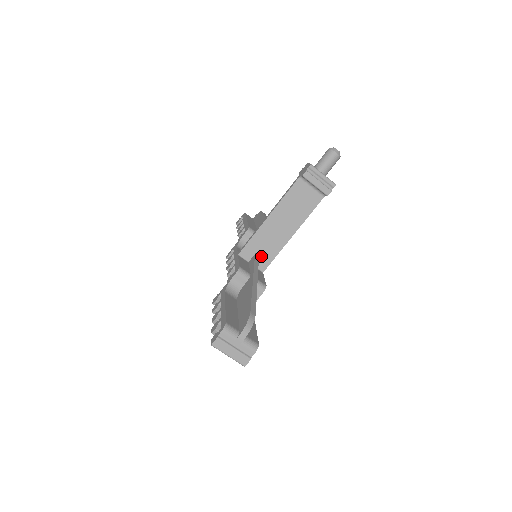
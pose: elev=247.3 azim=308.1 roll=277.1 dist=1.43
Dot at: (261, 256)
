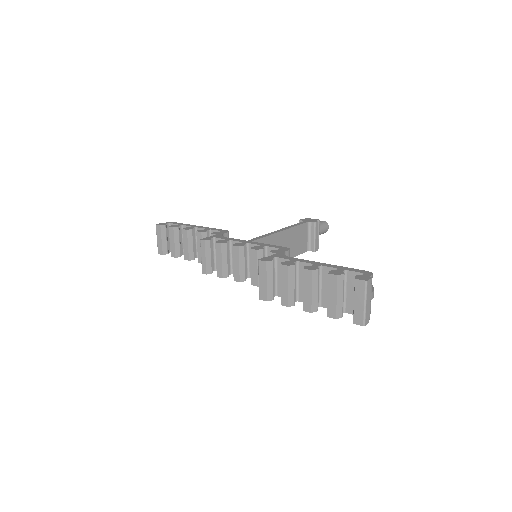
Dot at: occluded
